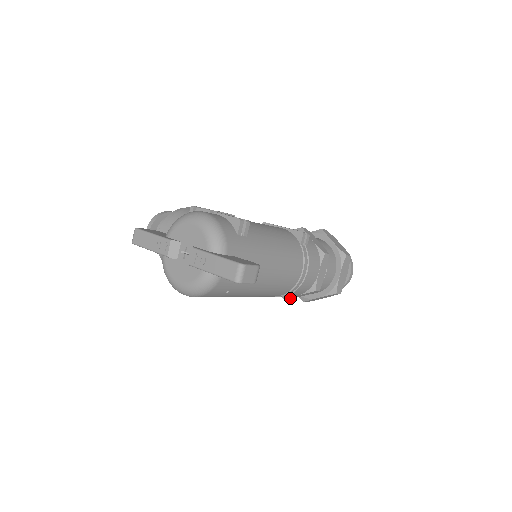
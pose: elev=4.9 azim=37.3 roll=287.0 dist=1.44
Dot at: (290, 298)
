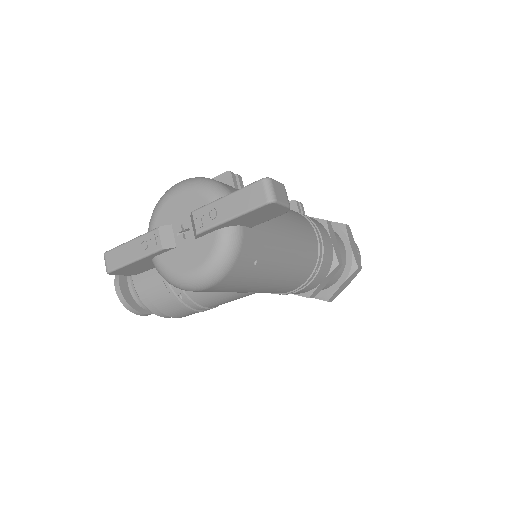
Dot at: (315, 293)
